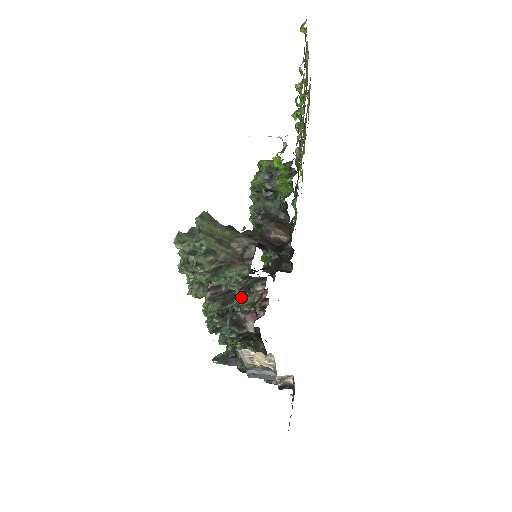
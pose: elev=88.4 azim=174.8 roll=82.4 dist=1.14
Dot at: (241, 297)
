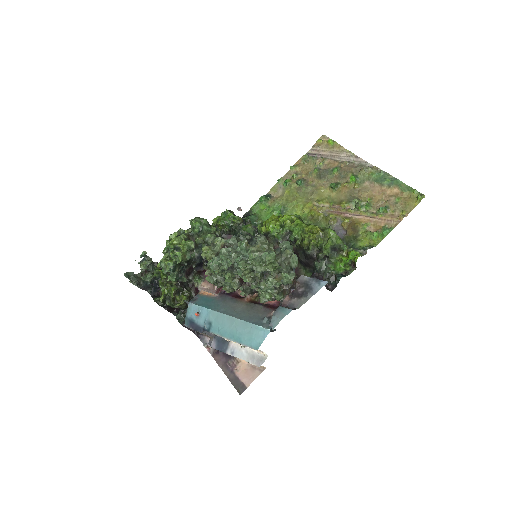
Dot at: (248, 294)
